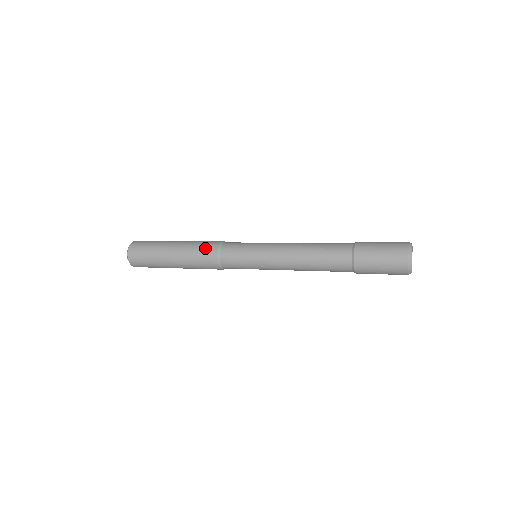
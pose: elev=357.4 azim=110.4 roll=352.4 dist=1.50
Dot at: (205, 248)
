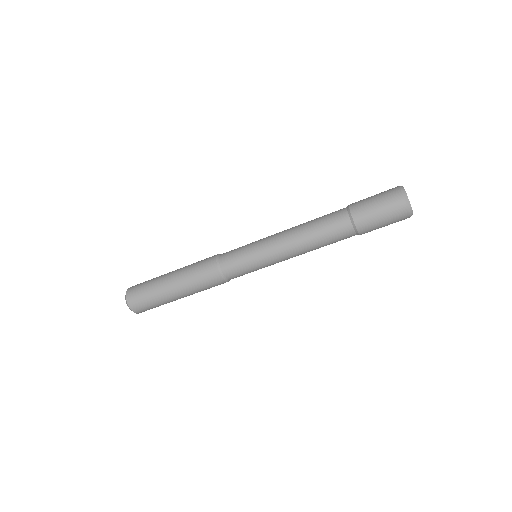
Dot at: occluded
